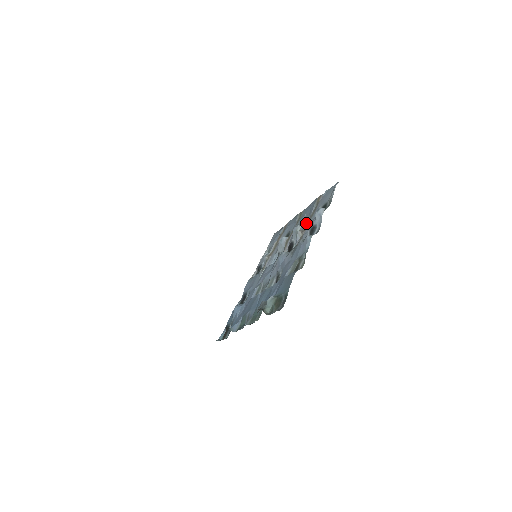
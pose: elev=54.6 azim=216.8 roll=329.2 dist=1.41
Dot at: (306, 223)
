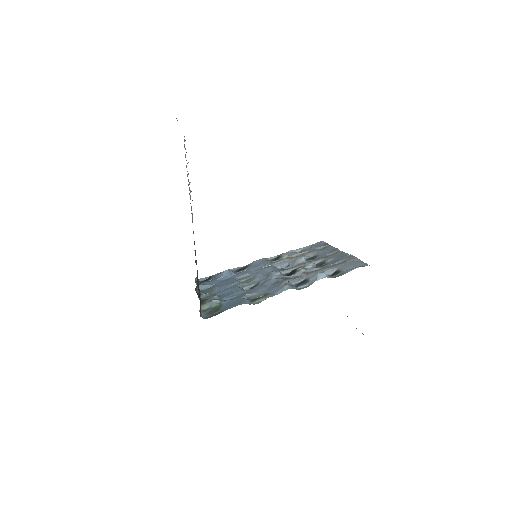
Dot at: (316, 269)
